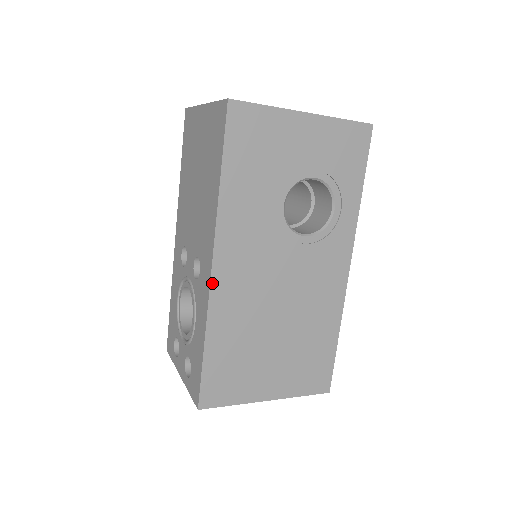
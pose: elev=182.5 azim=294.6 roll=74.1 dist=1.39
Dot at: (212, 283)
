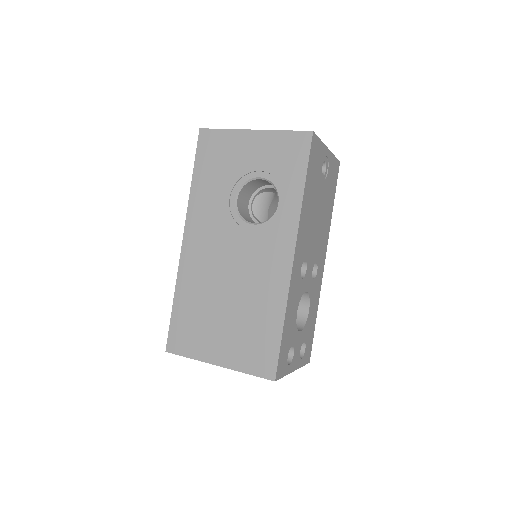
Dot at: (182, 253)
